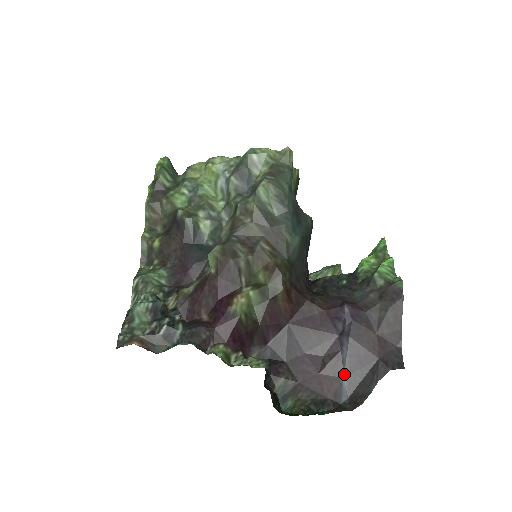
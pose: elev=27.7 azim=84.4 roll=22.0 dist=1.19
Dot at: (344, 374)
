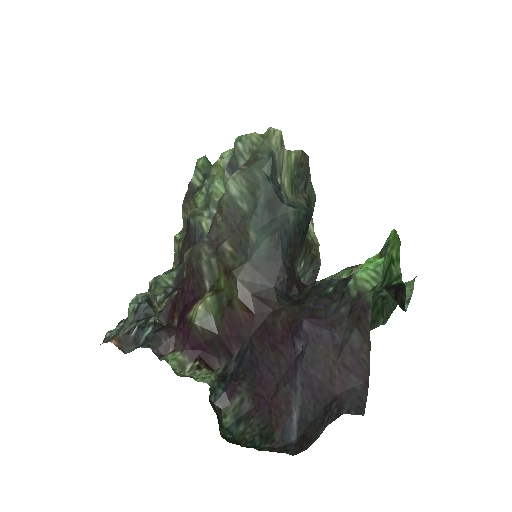
Dot at: (296, 407)
